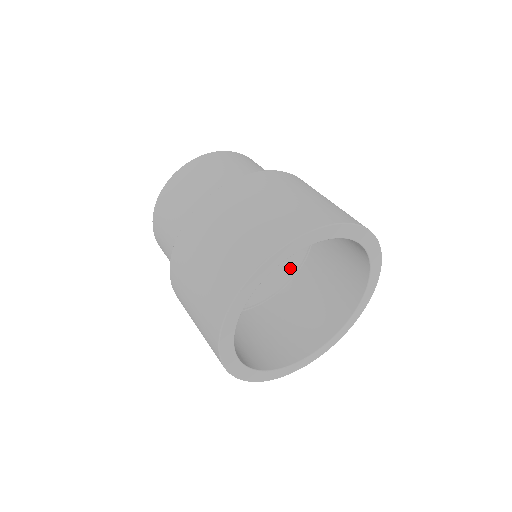
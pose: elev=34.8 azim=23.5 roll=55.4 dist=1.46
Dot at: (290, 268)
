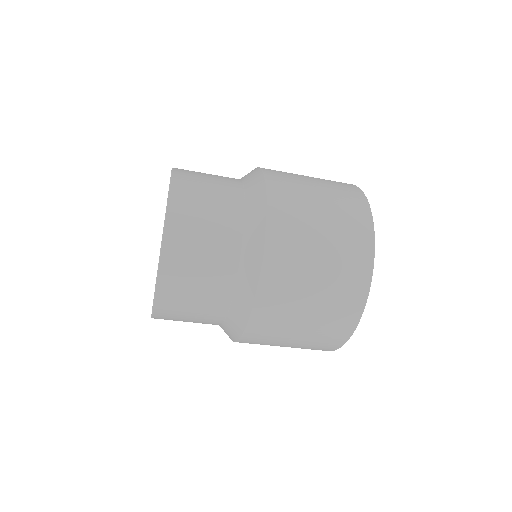
Dot at: occluded
